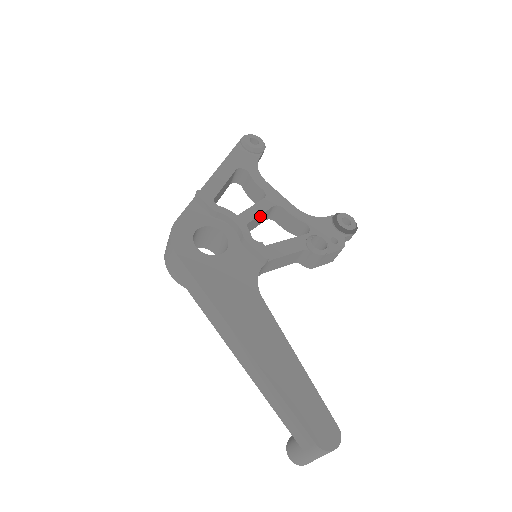
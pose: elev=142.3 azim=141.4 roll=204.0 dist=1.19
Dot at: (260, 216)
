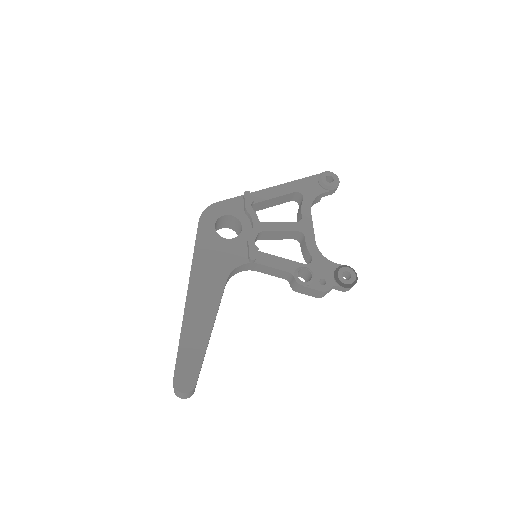
Dot at: (282, 232)
